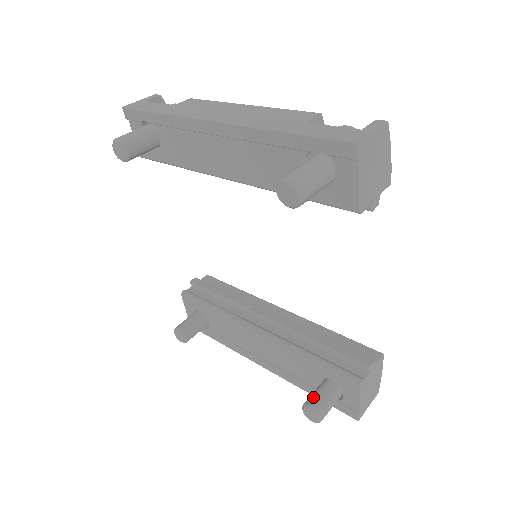
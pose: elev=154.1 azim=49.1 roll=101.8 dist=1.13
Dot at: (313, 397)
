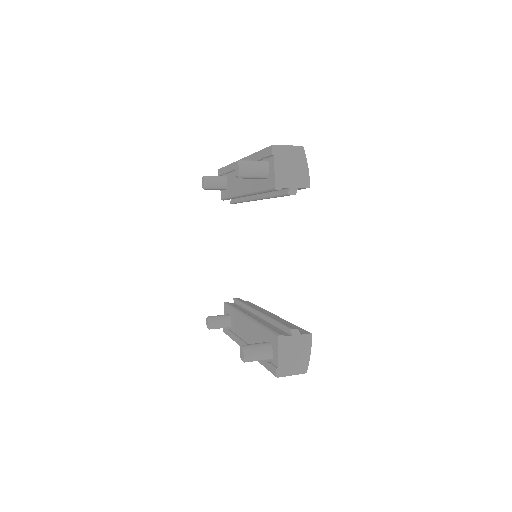
Dot at: (249, 344)
